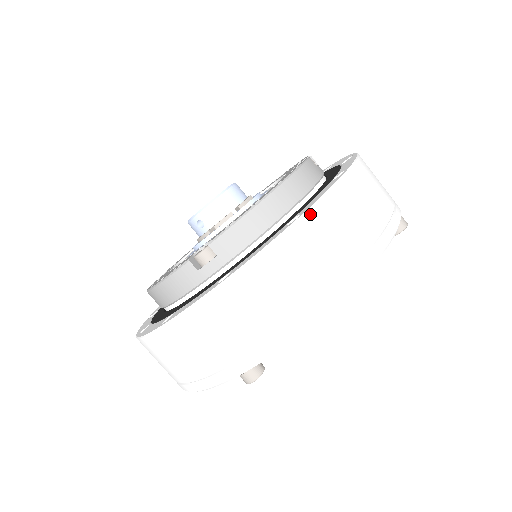
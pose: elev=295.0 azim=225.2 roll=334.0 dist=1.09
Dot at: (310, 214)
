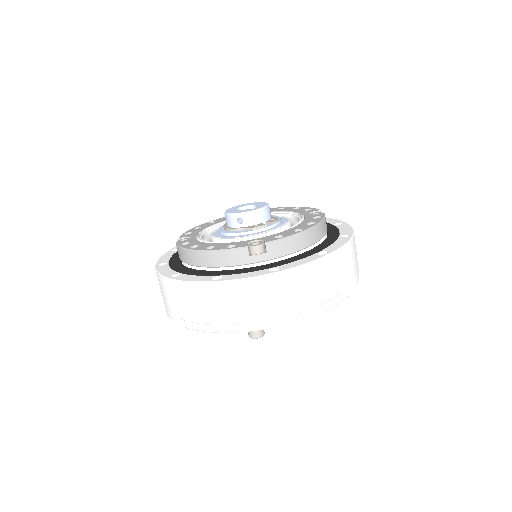
Dot at: (334, 254)
